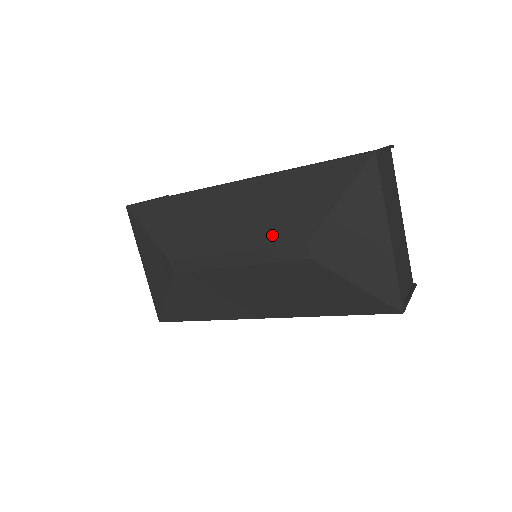
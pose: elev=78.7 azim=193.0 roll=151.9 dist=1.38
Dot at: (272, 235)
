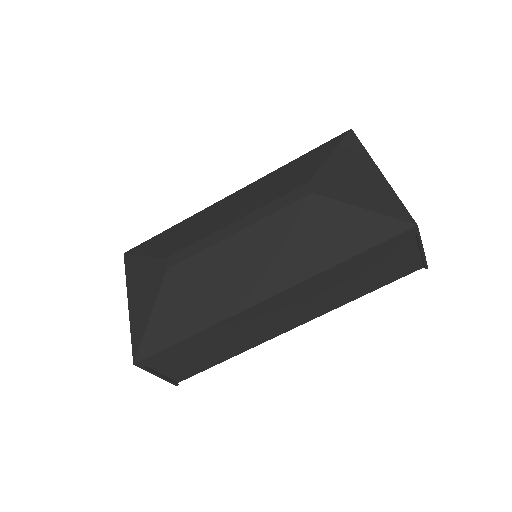
Dot at: (273, 195)
